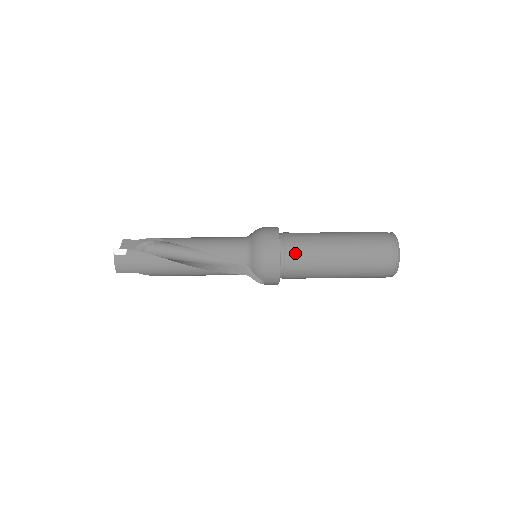
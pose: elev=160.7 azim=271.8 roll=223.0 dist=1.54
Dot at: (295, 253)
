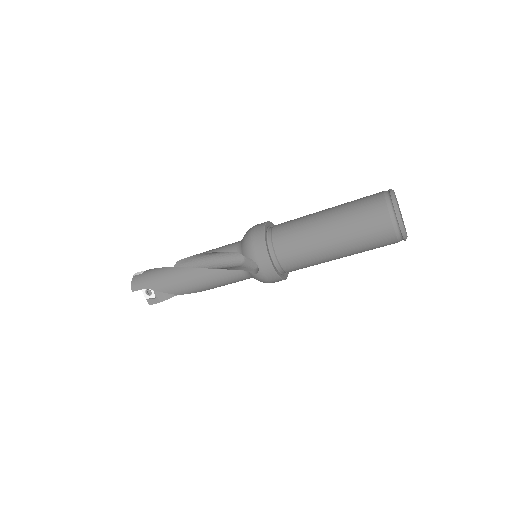
Dot at: (282, 226)
